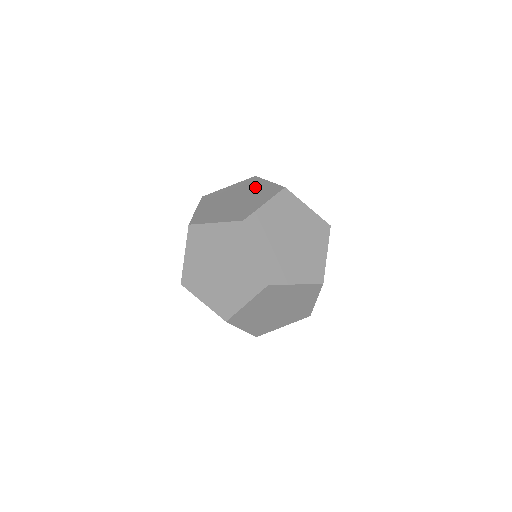
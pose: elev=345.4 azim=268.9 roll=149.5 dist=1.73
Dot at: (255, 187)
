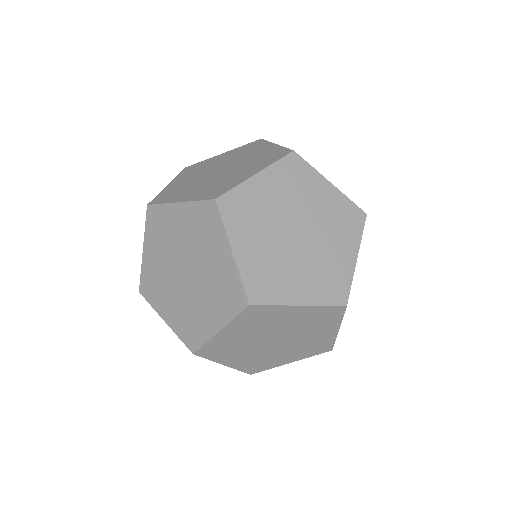
Dot at: (254, 152)
